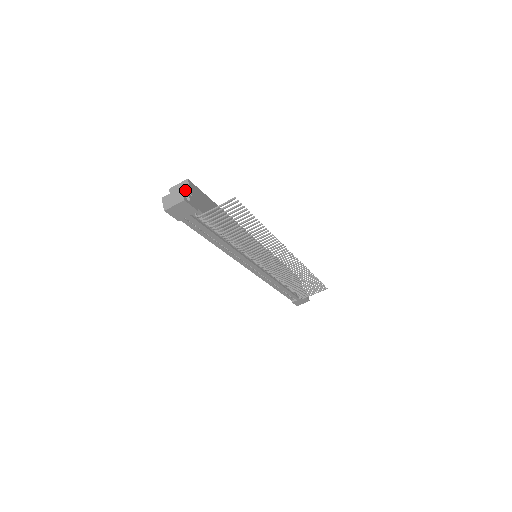
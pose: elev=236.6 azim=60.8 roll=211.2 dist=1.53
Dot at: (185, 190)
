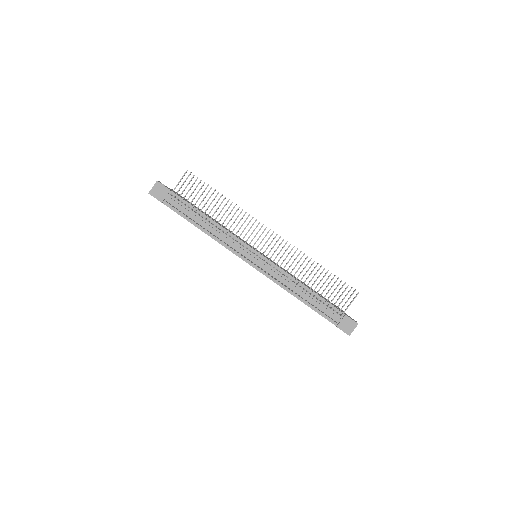
Dot at: occluded
